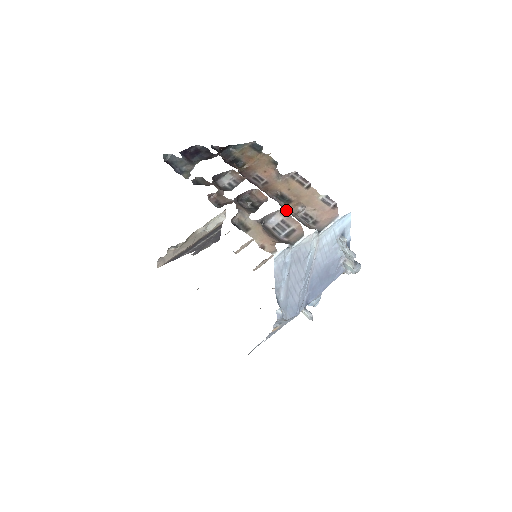
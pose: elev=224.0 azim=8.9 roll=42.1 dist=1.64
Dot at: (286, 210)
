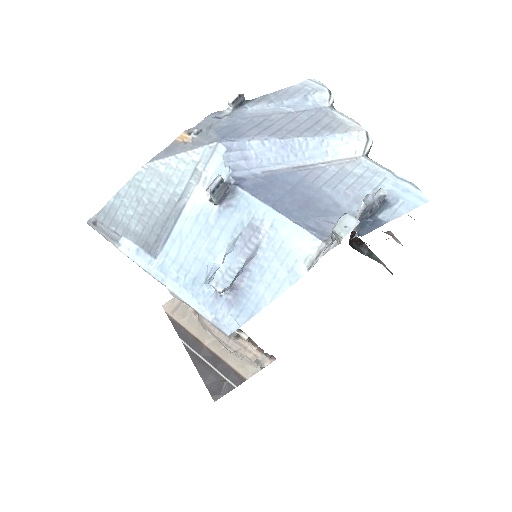
Dot at: occluded
